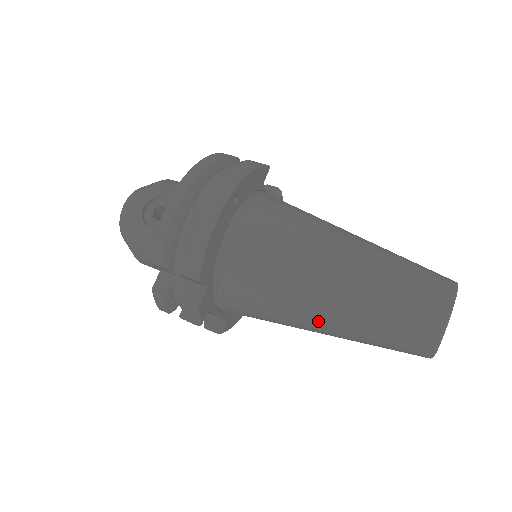
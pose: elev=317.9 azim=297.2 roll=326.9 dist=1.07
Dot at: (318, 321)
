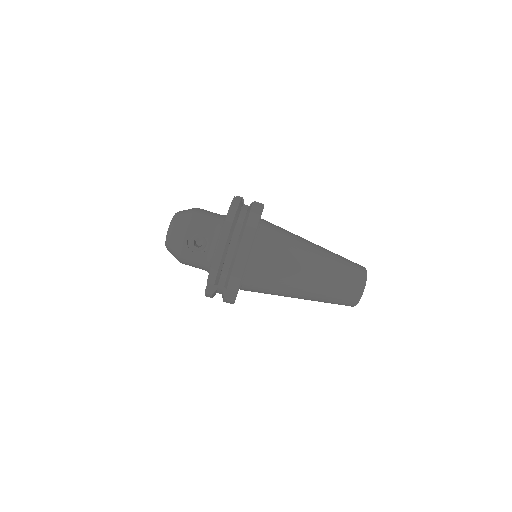
Dot at: (298, 297)
